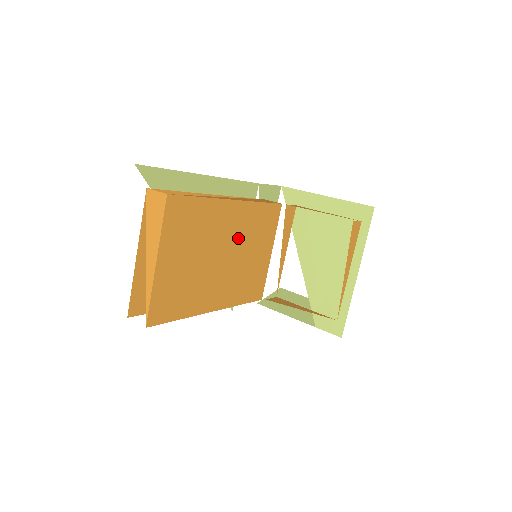
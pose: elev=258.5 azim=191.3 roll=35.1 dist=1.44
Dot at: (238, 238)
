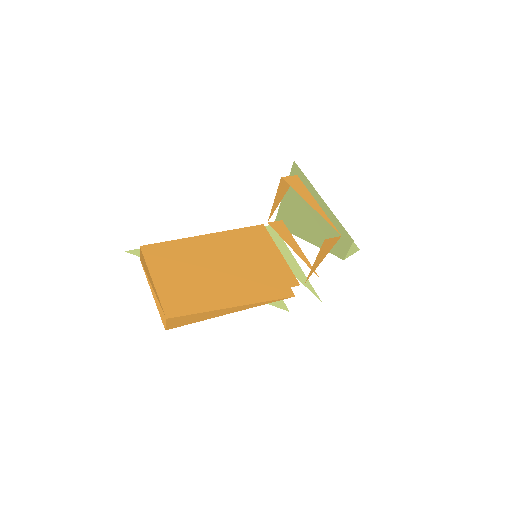
Dot at: (228, 253)
